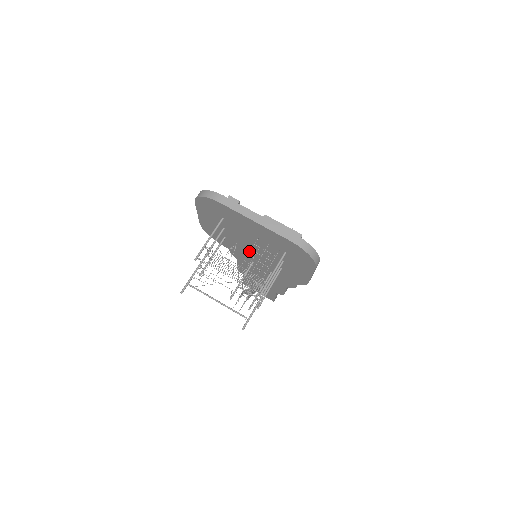
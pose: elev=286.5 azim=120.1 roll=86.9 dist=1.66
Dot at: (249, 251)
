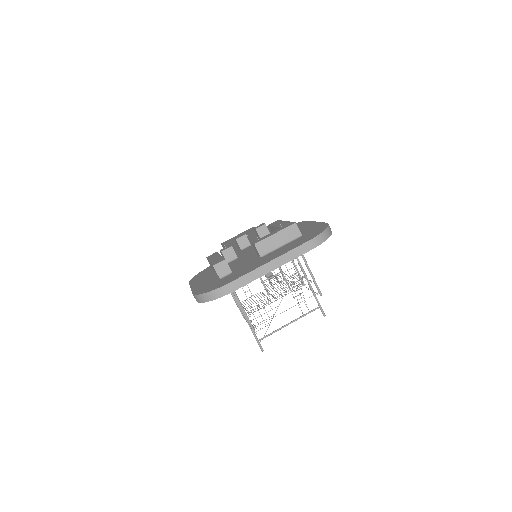
Dot at: occluded
